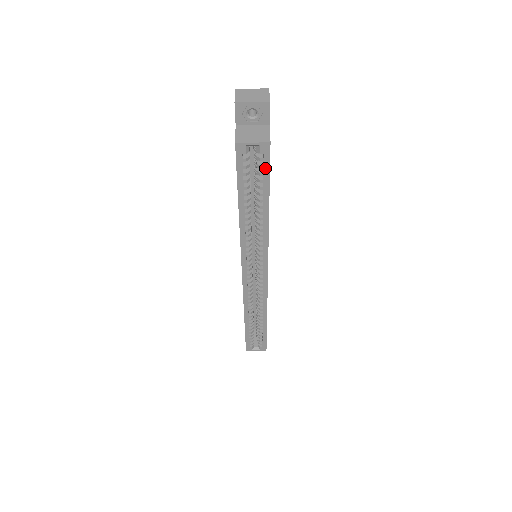
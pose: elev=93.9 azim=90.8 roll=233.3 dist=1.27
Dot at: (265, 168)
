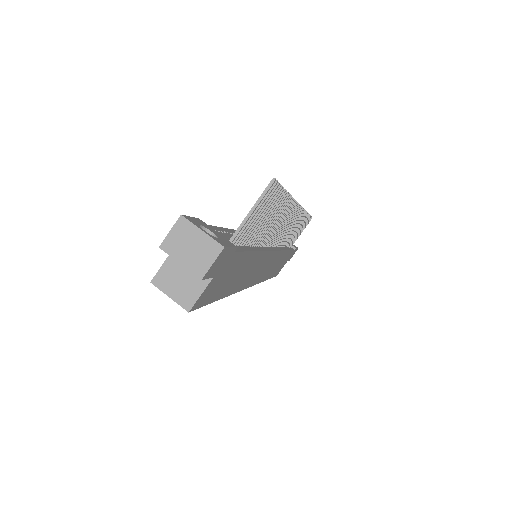
Dot at: occluded
